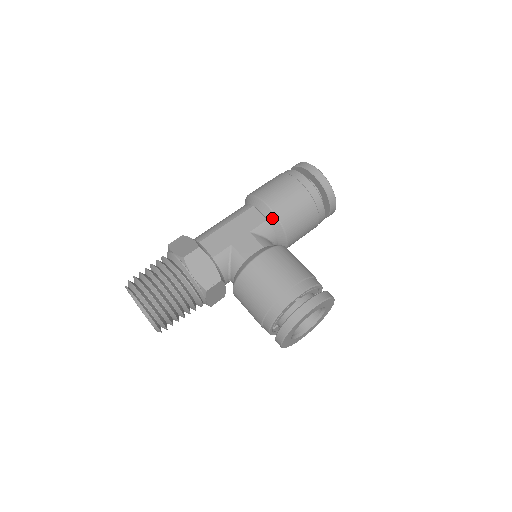
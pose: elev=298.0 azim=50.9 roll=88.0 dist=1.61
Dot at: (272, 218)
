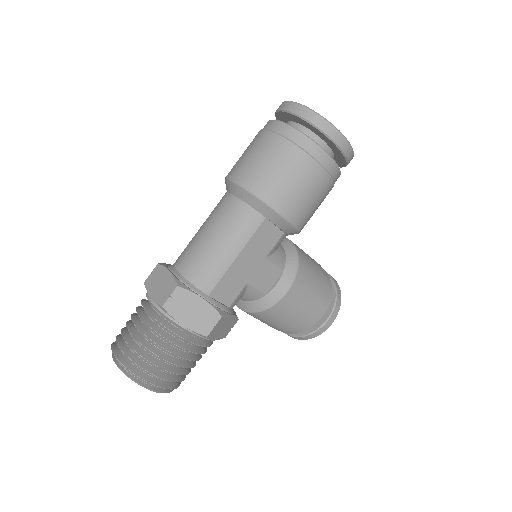
Dot at: (292, 232)
